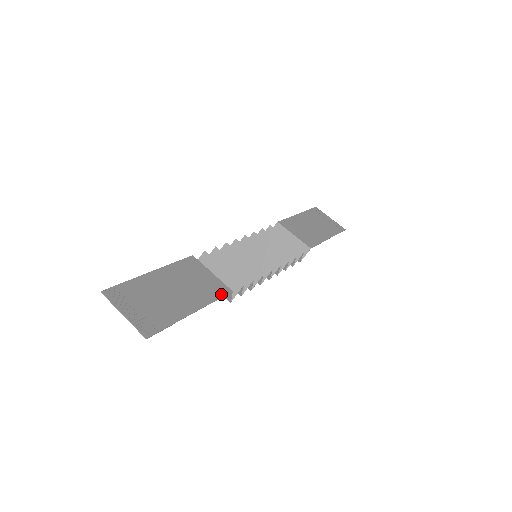
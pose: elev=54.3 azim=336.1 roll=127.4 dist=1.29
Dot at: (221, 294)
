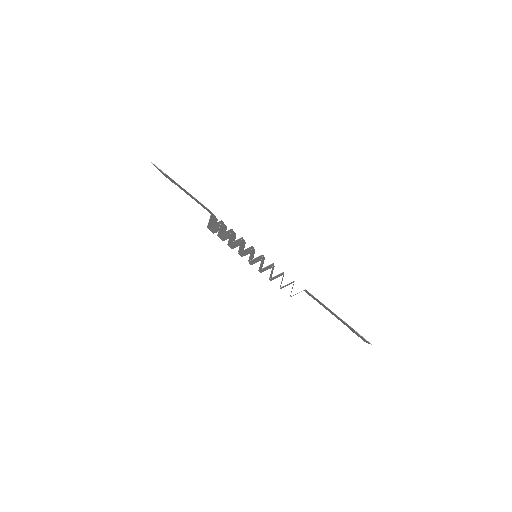
Dot at: occluded
